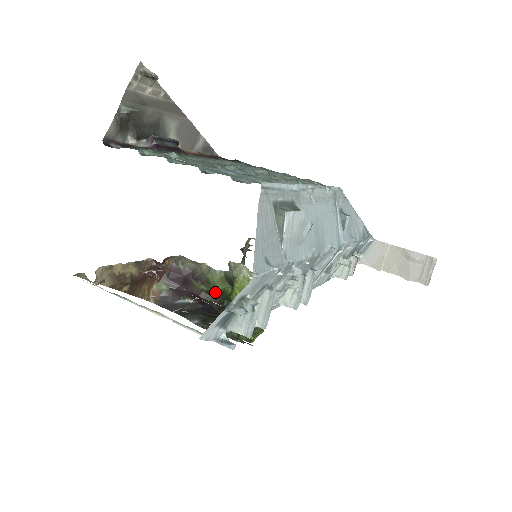
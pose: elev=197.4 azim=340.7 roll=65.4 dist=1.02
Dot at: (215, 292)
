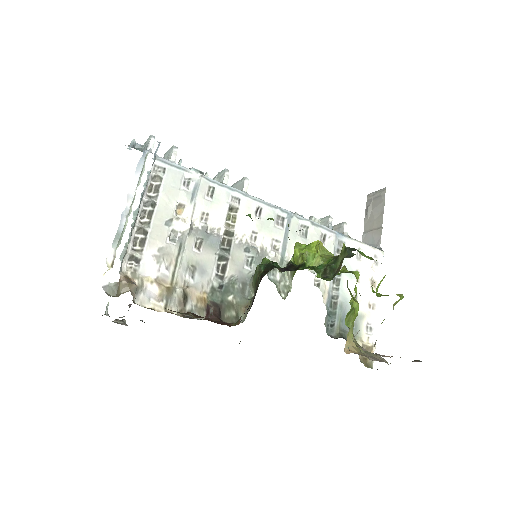
Dot at: (264, 273)
